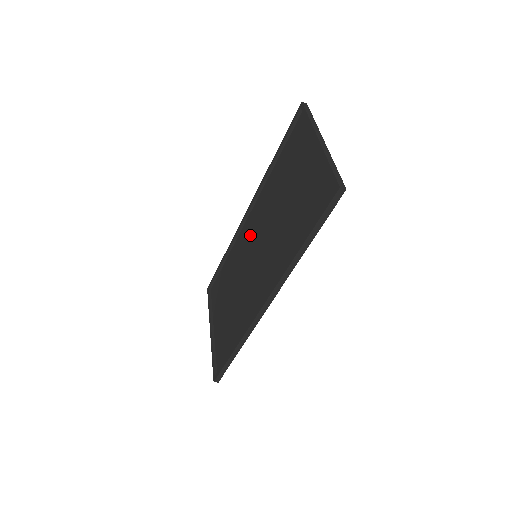
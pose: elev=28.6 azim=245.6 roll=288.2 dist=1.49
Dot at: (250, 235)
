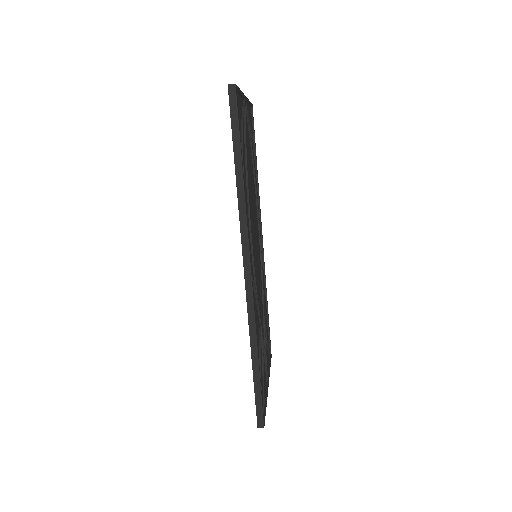
Dot at: occluded
